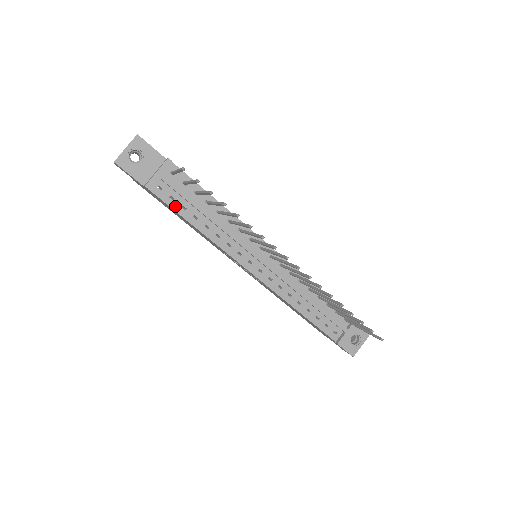
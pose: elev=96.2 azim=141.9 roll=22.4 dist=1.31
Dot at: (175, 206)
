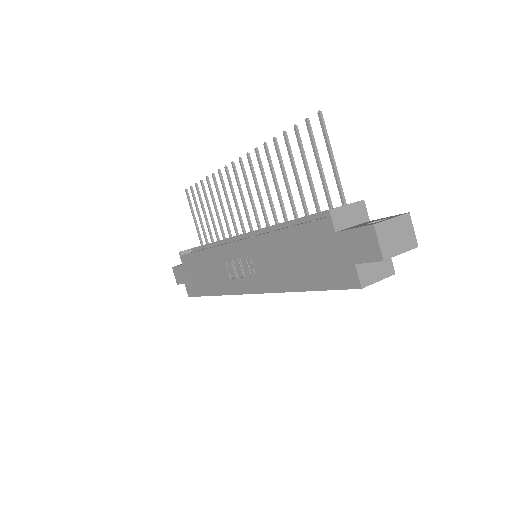
Dot at: occluded
